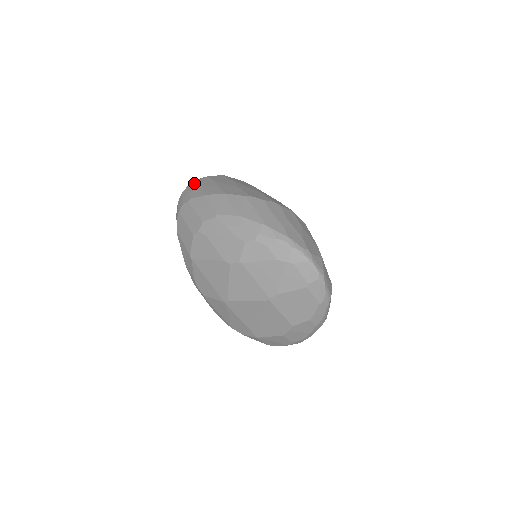
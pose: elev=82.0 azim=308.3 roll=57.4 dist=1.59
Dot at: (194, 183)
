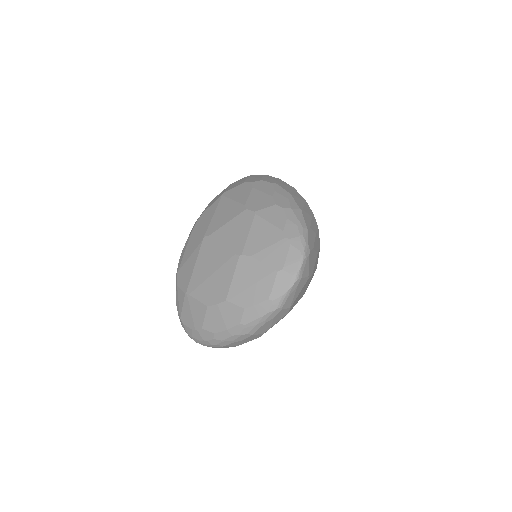
Dot at: occluded
